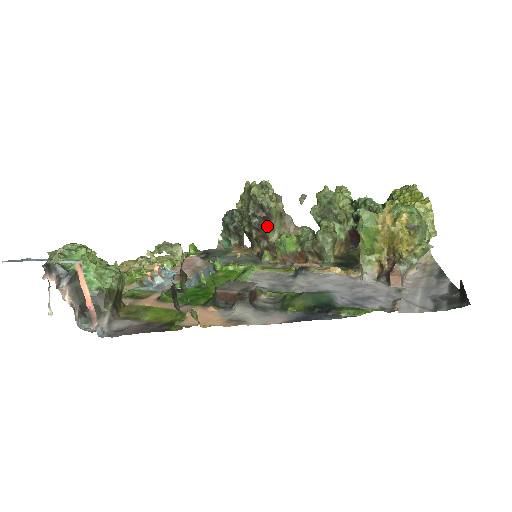
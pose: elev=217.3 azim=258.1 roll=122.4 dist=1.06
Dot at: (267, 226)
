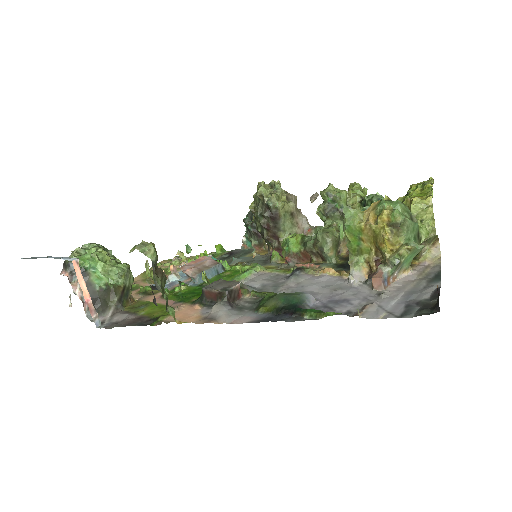
Dot at: (276, 226)
